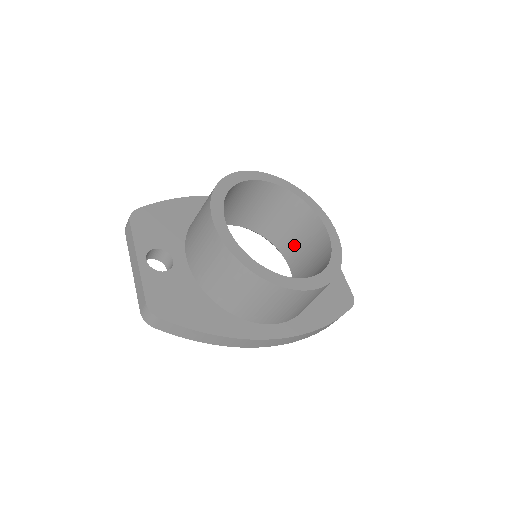
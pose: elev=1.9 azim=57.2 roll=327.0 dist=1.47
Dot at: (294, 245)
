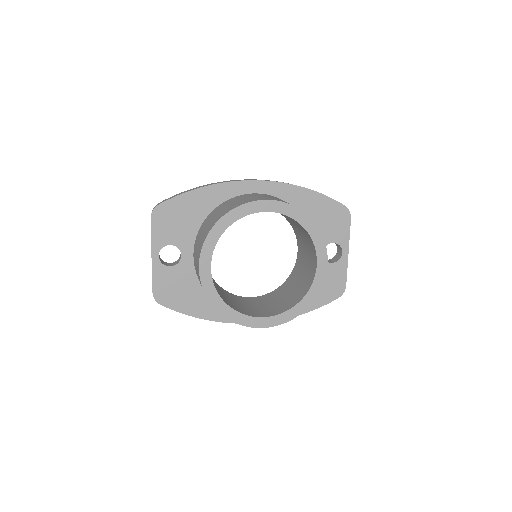
Dot at: (302, 242)
